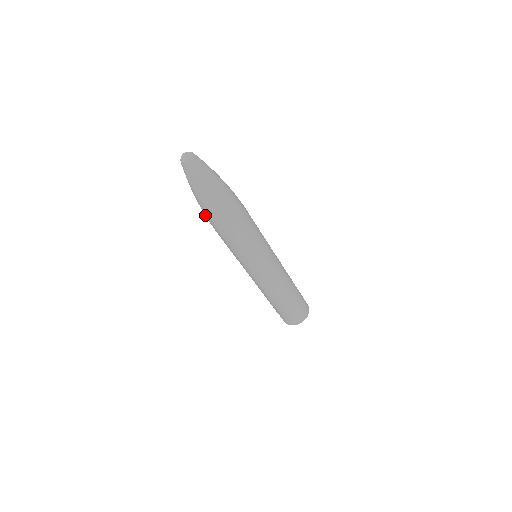
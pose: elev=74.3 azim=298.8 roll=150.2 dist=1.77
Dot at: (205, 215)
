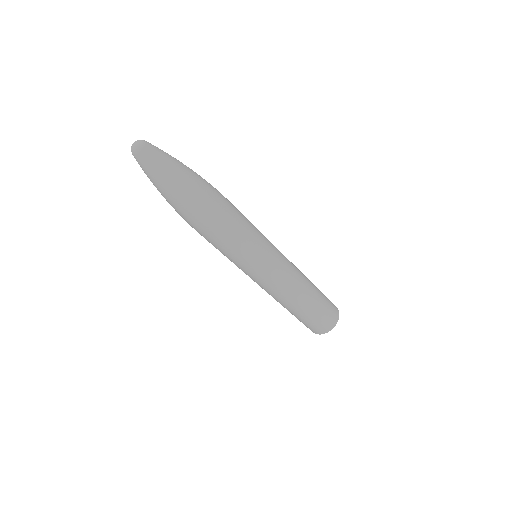
Dot at: occluded
